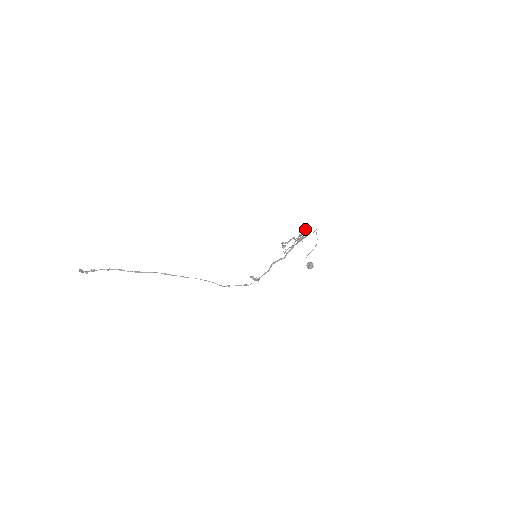
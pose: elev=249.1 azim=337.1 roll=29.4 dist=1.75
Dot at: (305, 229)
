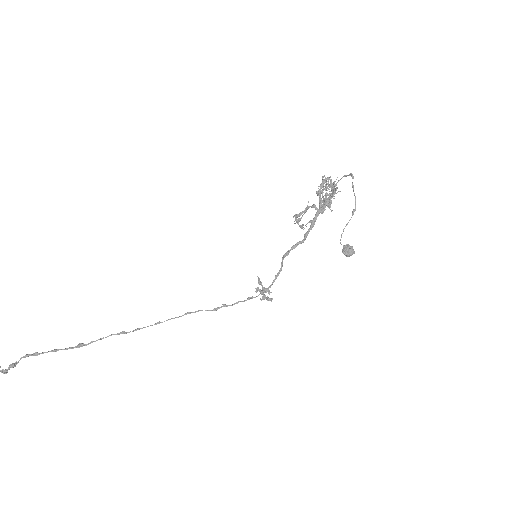
Dot at: (331, 184)
